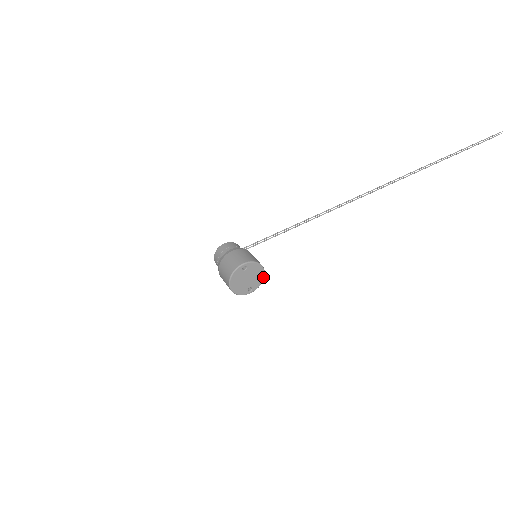
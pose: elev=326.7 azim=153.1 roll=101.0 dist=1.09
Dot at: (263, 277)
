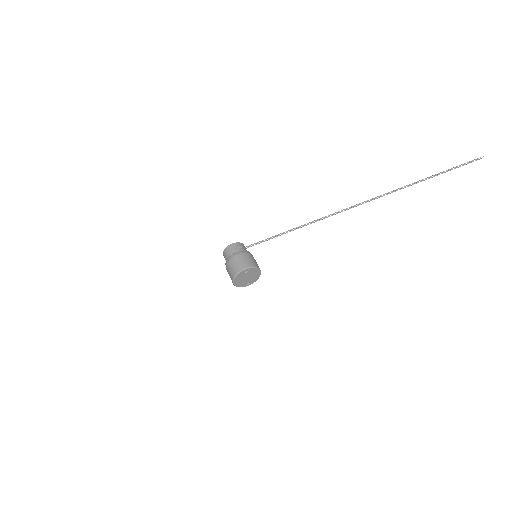
Dot at: (259, 276)
